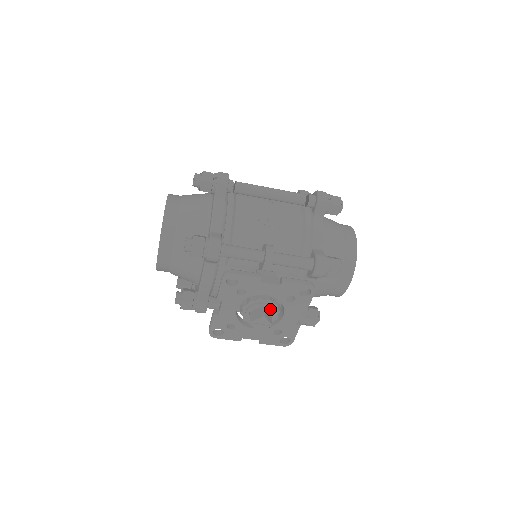
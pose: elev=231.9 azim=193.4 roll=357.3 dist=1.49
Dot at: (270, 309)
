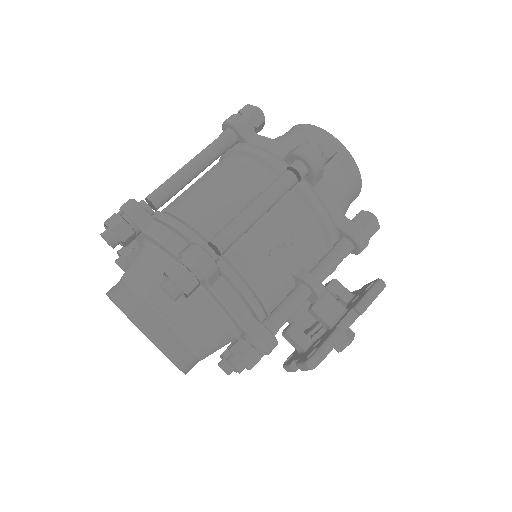
Dot at: occluded
